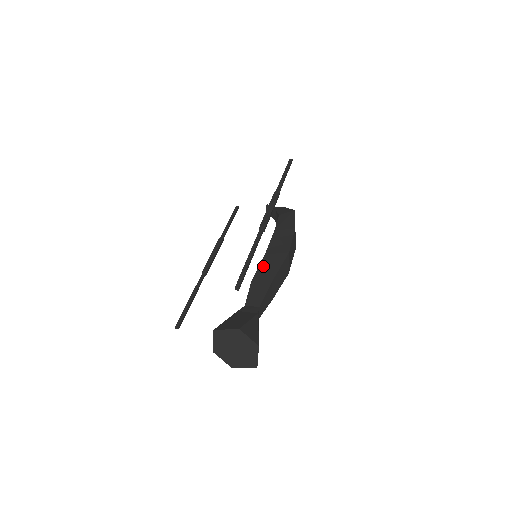
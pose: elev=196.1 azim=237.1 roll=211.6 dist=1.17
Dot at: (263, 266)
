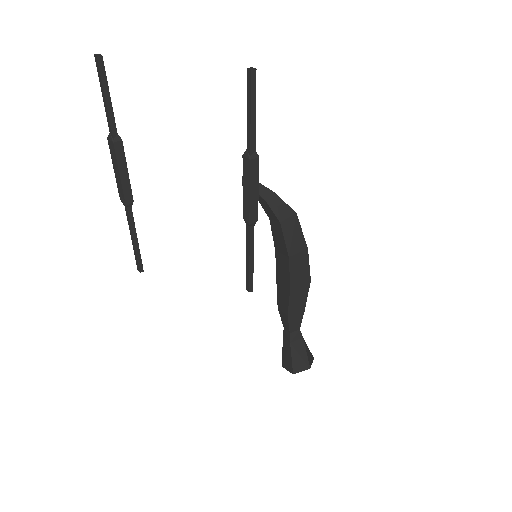
Dot at: (293, 300)
